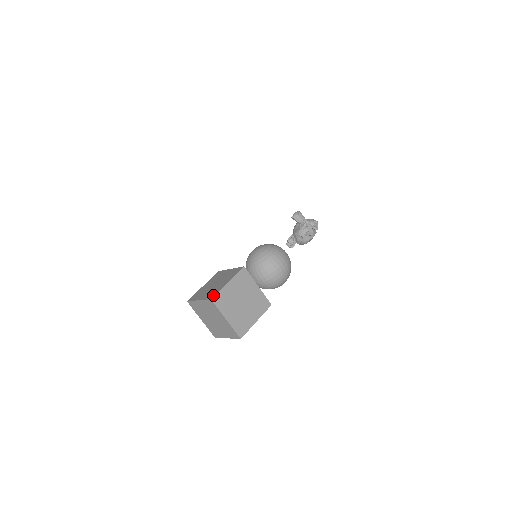
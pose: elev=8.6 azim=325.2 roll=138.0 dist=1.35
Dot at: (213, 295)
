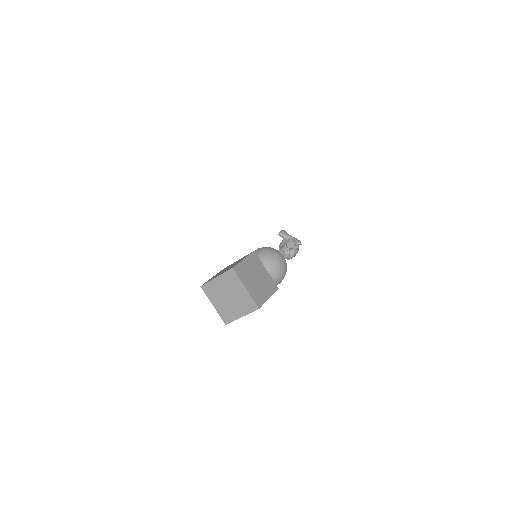
Dot at: (233, 266)
